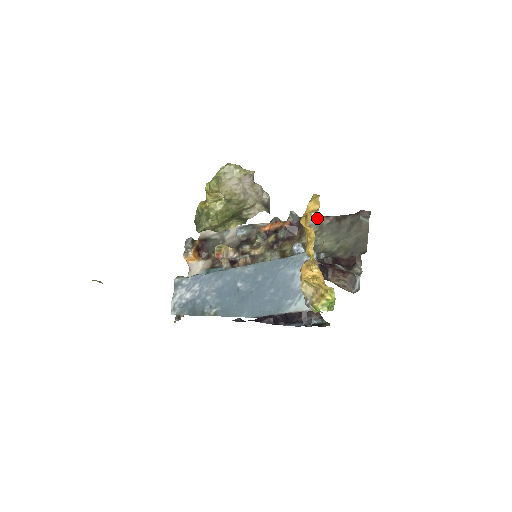
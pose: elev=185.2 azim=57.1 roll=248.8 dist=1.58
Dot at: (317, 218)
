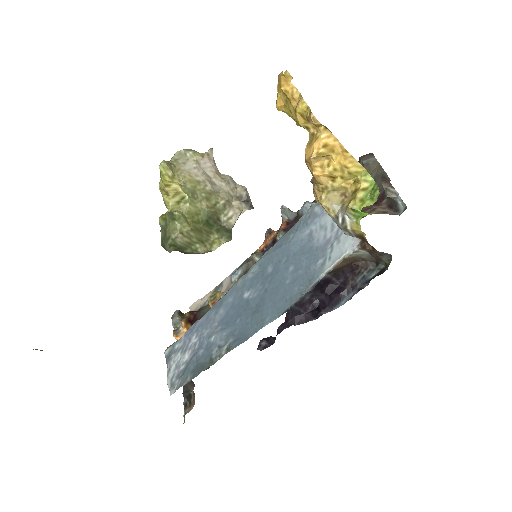
Dot at: (315, 200)
